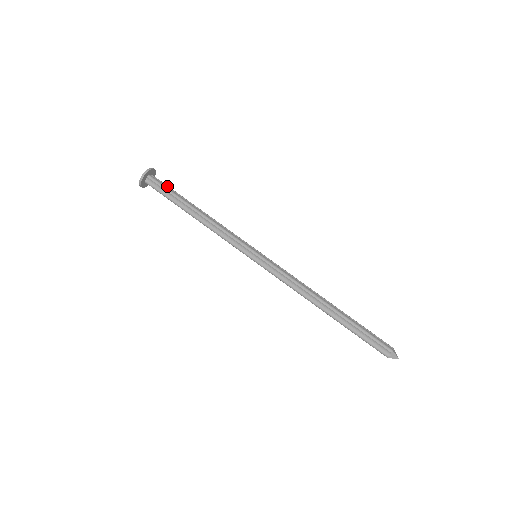
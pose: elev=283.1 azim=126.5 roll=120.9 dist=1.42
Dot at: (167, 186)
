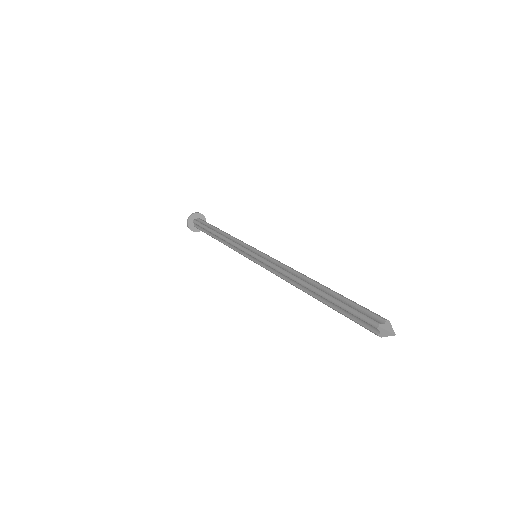
Dot at: occluded
